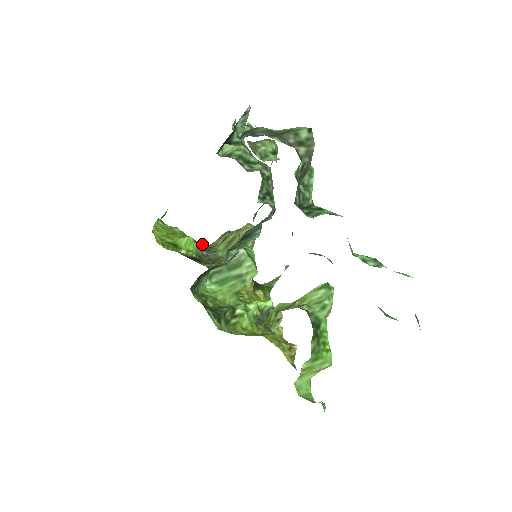
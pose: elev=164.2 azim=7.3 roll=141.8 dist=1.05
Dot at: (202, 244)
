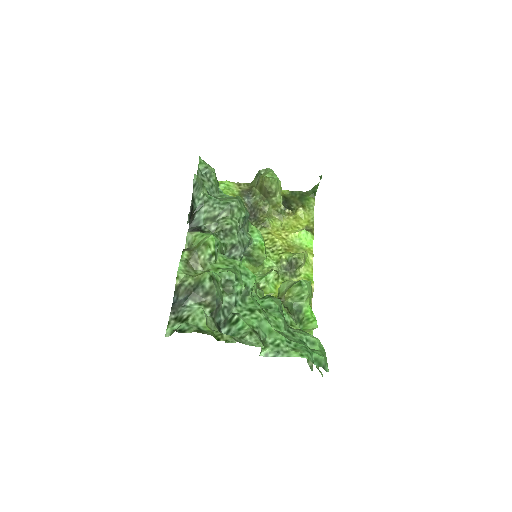
Dot at: (246, 183)
